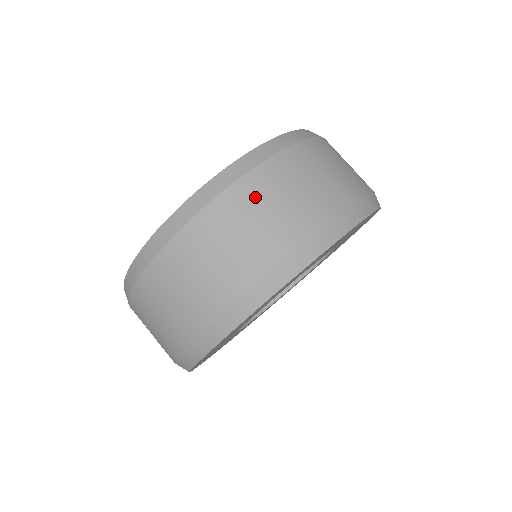
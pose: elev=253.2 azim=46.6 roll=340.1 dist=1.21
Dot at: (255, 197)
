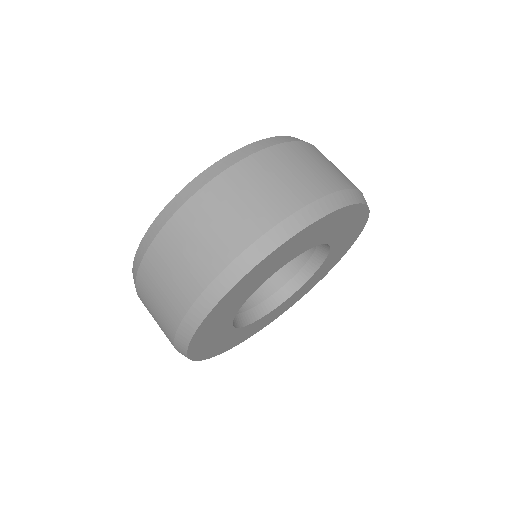
Dot at: (162, 259)
